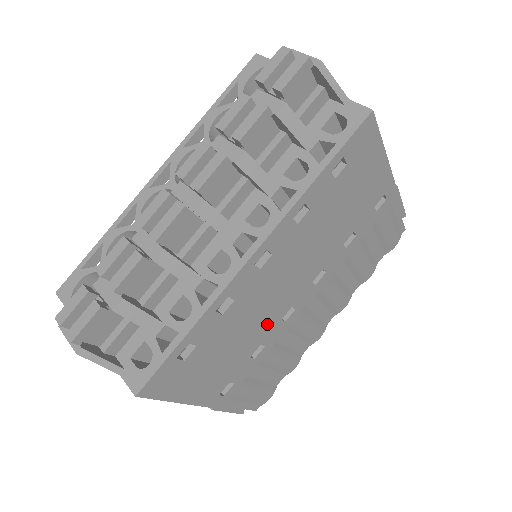
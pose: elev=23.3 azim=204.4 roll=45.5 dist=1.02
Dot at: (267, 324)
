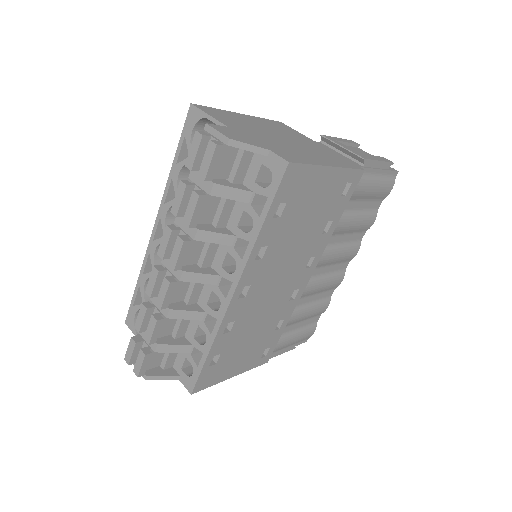
Dot at: (277, 310)
